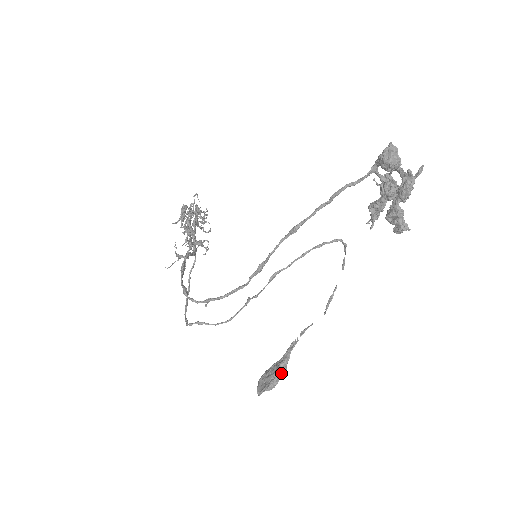
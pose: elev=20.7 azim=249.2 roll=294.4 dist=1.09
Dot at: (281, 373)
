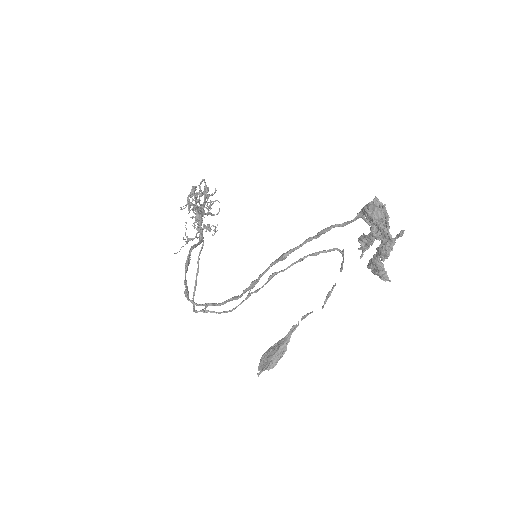
Dot at: (281, 355)
